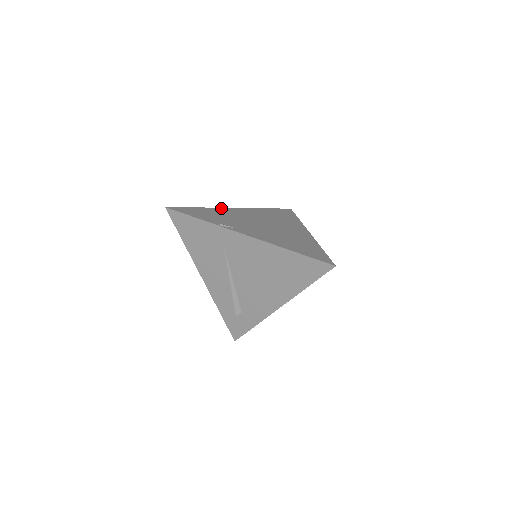
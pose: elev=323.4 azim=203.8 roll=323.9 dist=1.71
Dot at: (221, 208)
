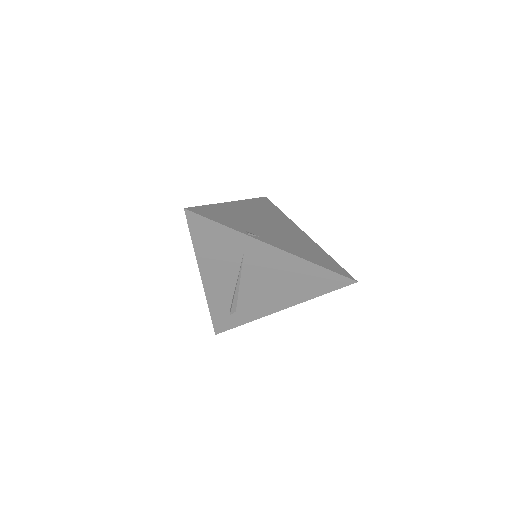
Dot at: (223, 203)
